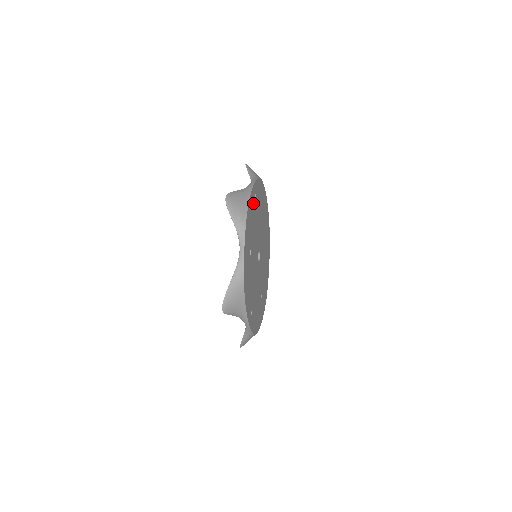
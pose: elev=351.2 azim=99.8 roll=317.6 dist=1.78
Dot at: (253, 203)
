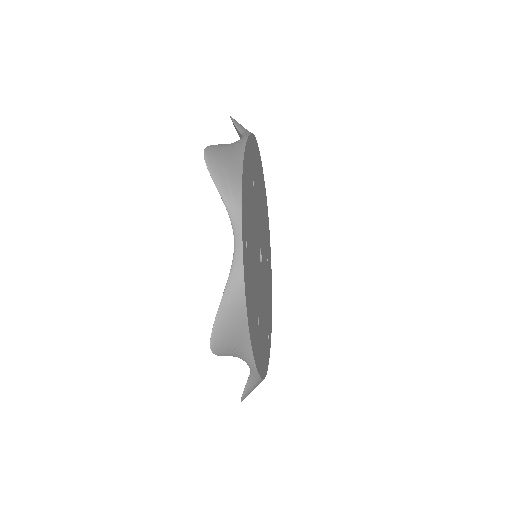
Dot at: (260, 174)
